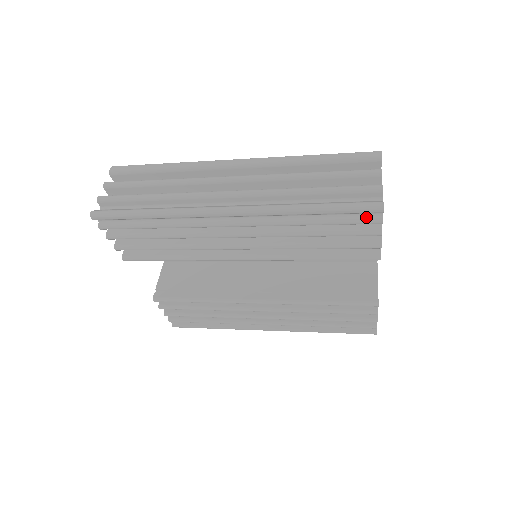
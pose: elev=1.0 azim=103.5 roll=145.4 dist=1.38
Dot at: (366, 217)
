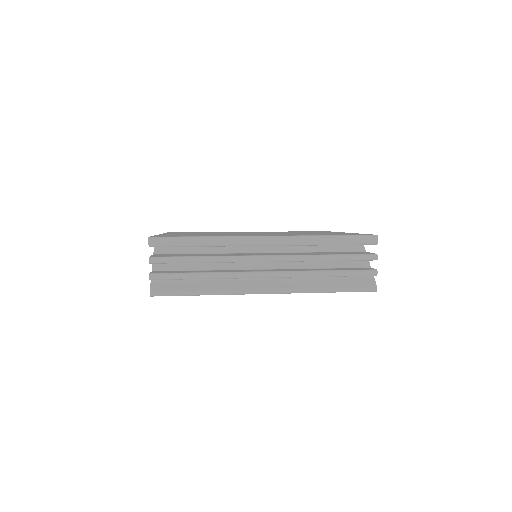
Dot at: occluded
